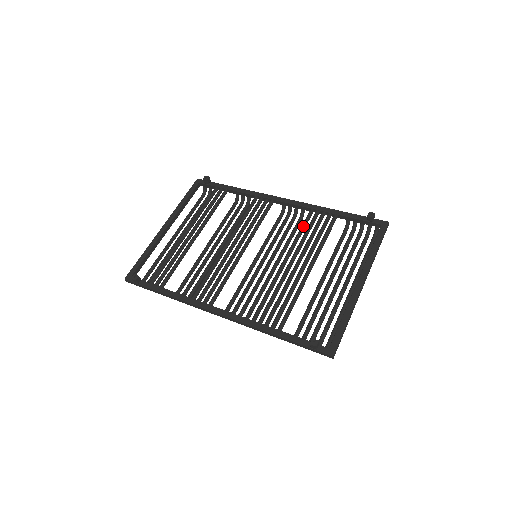
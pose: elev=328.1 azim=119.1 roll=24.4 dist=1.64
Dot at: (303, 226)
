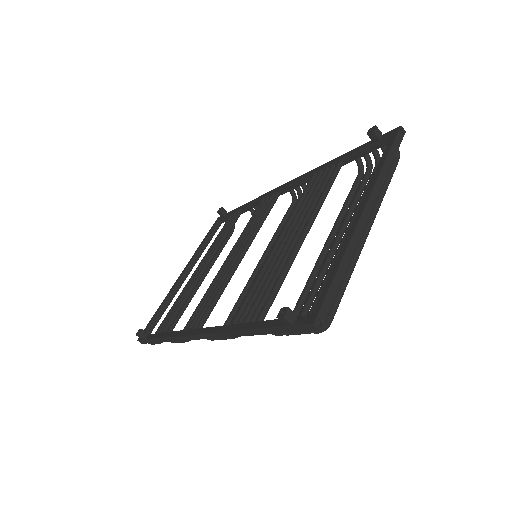
Dot at: (302, 195)
